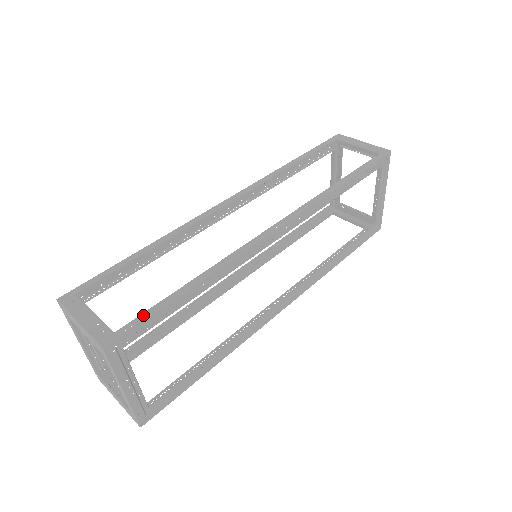
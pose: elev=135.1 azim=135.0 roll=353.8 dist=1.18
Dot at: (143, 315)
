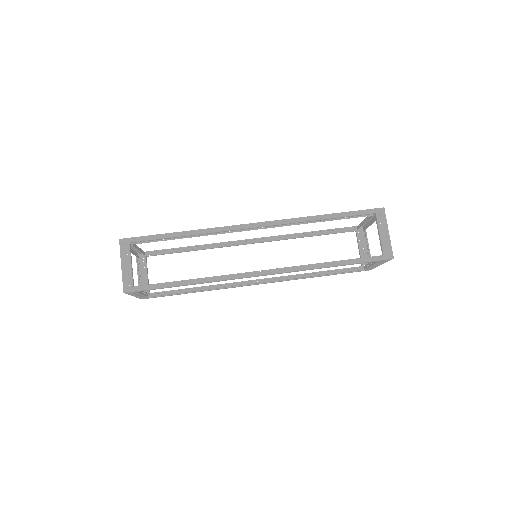
Dot at: (151, 286)
